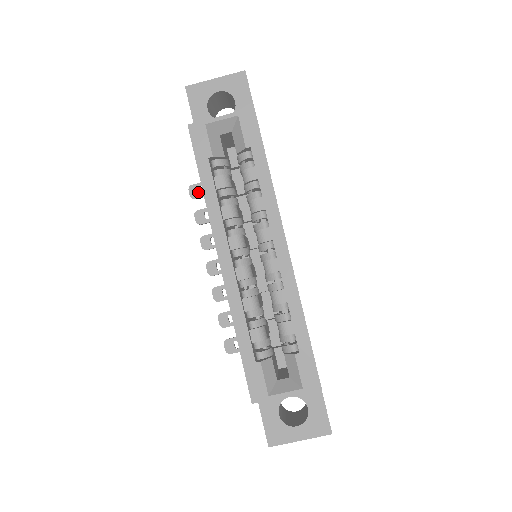
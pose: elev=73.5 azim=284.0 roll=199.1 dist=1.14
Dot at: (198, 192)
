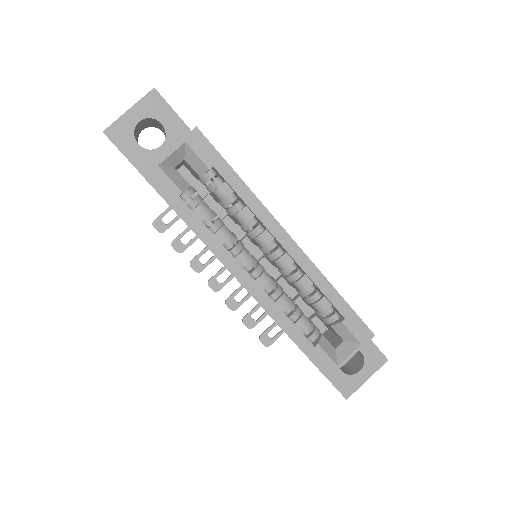
Dot at: (164, 224)
